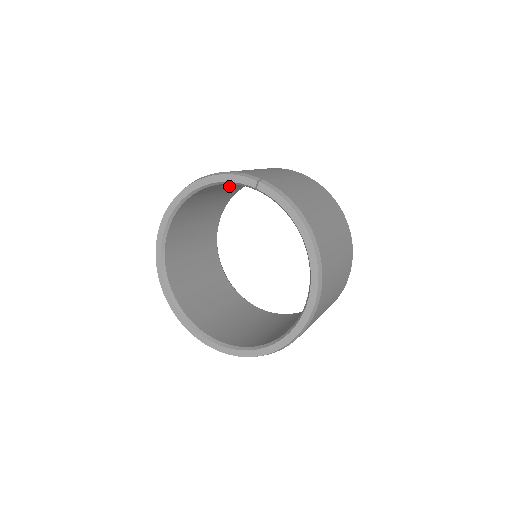
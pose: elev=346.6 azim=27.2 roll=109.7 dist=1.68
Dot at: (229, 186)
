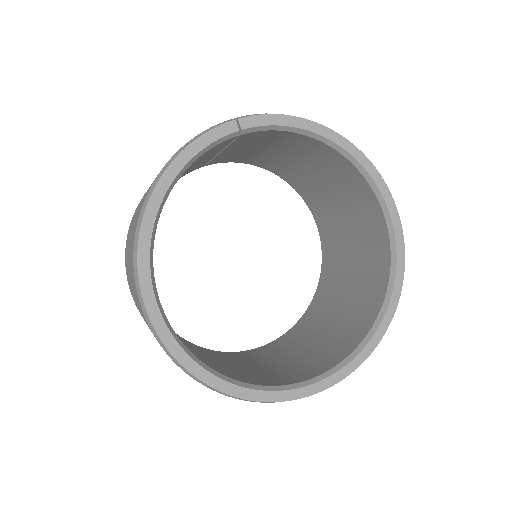
Dot at: occluded
